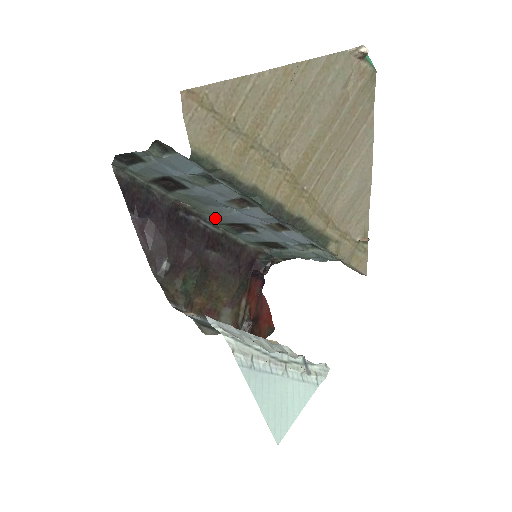
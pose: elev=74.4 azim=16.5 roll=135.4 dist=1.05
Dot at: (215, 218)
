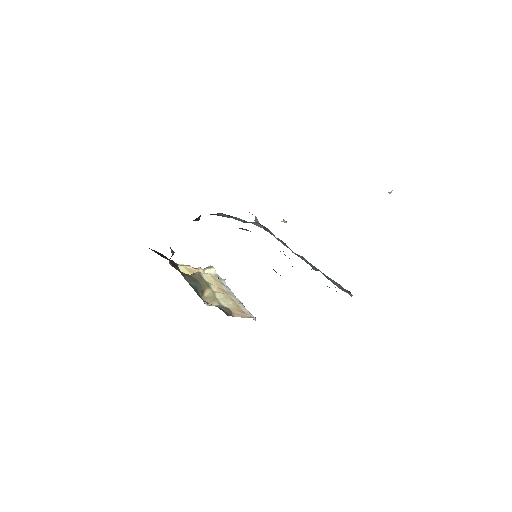
Dot at: occluded
